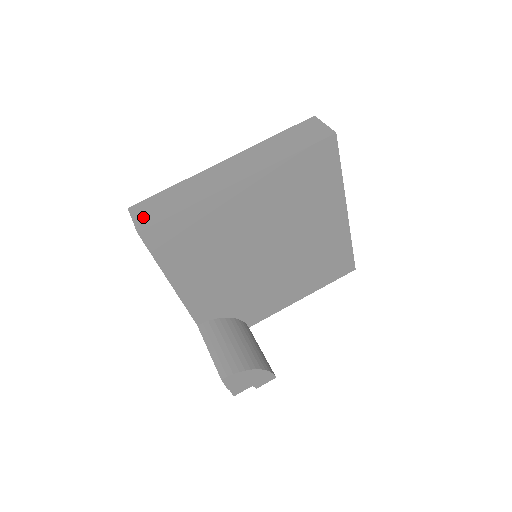
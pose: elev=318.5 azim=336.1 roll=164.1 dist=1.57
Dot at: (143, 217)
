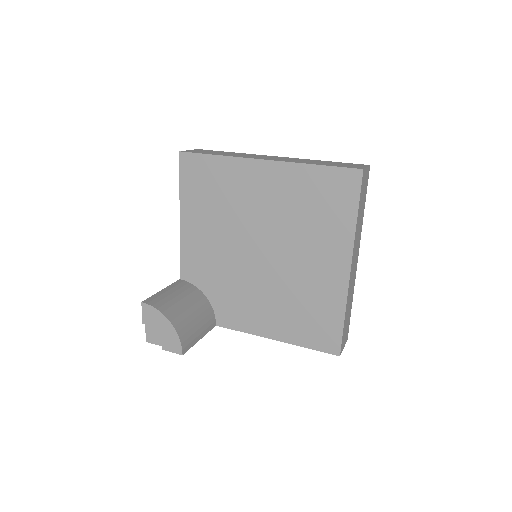
Dot at: (195, 151)
